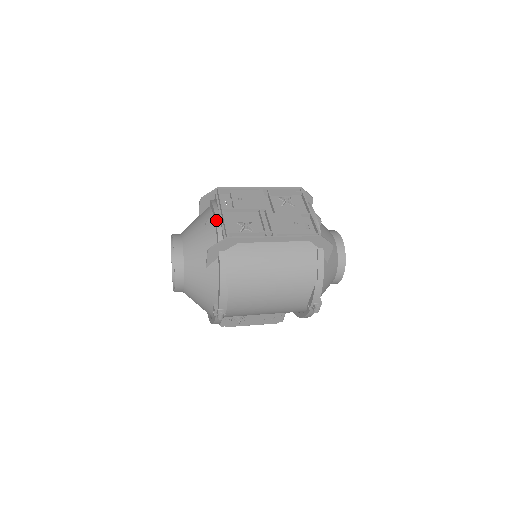
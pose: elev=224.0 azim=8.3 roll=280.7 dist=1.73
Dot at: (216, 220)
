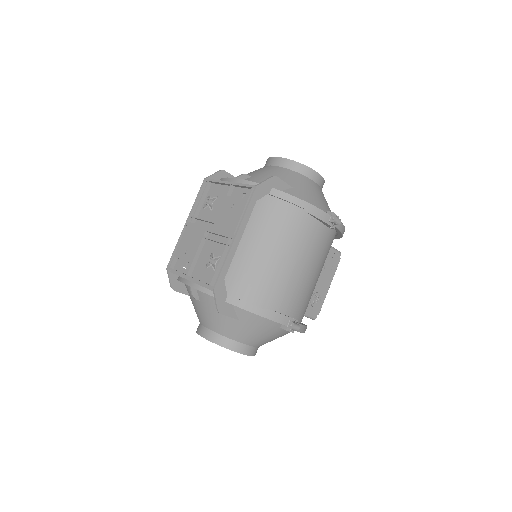
Dot at: (194, 288)
